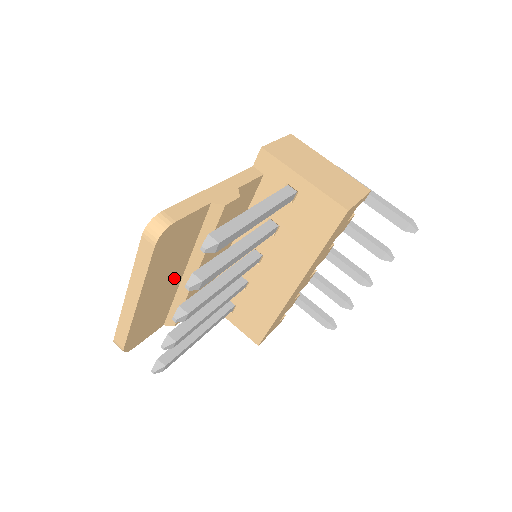
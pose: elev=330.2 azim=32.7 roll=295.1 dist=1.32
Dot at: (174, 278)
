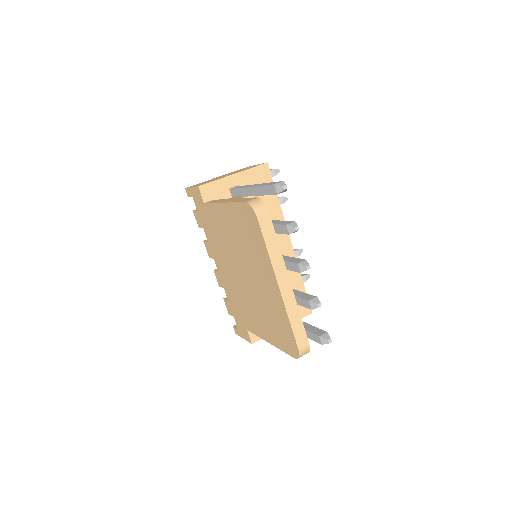
Dot at: occluded
